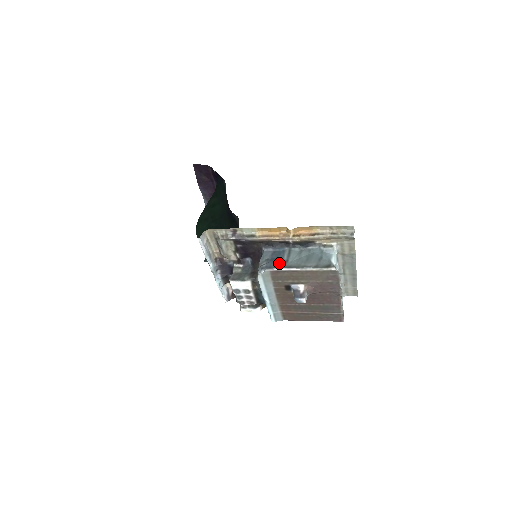
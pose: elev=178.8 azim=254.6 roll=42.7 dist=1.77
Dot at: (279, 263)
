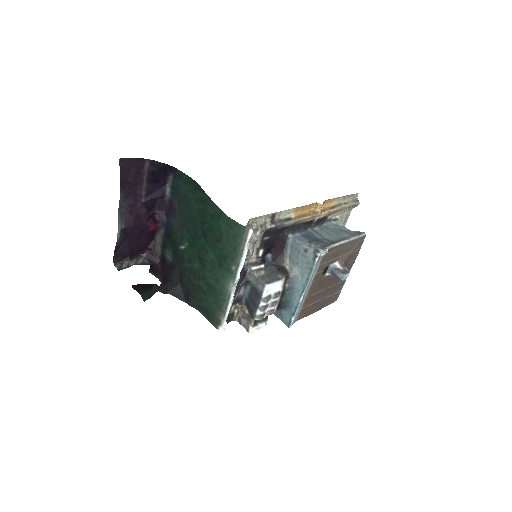
Dot at: (325, 241)
